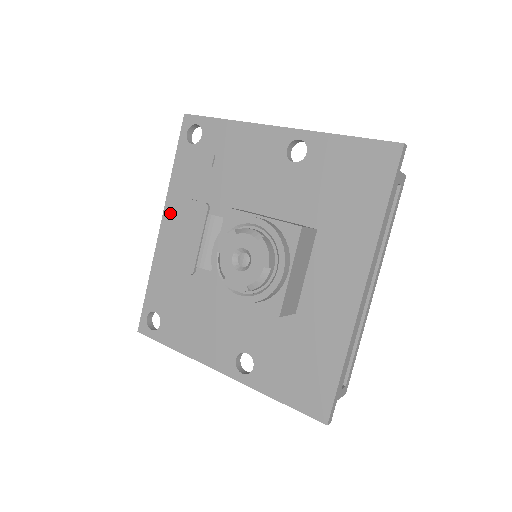
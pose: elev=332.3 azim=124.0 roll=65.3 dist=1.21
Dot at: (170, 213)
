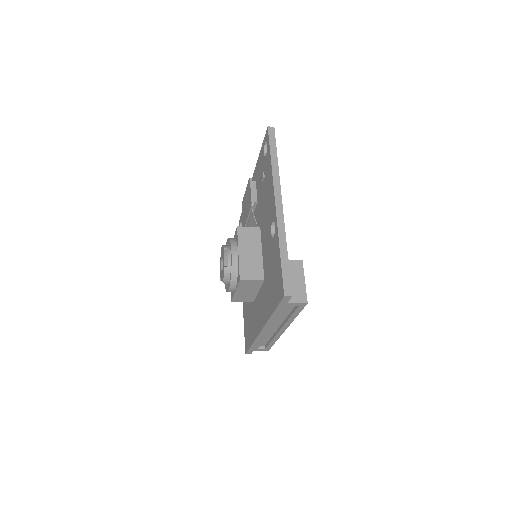
Dot at: (247, 185)
